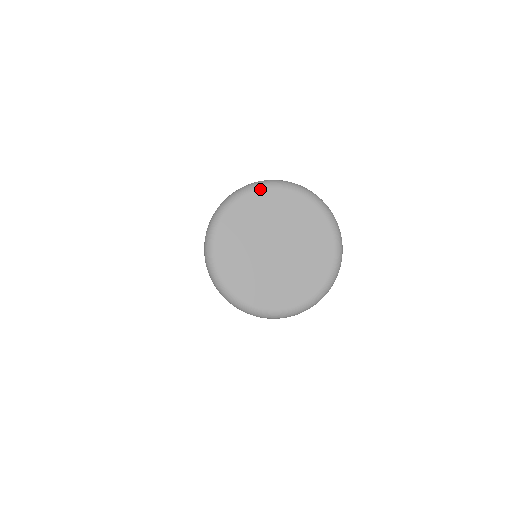
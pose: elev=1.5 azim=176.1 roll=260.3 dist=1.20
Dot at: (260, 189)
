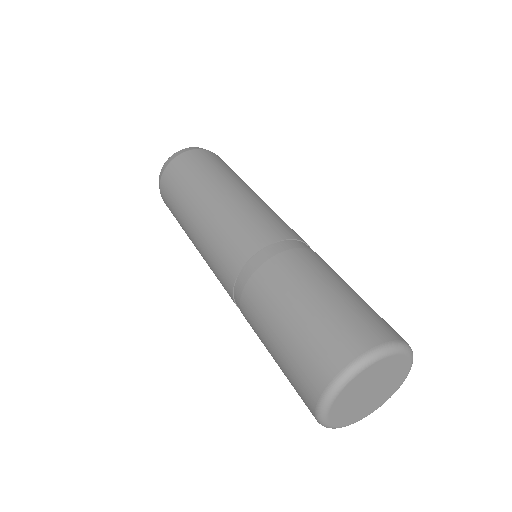
Dot at: (405, 354)
